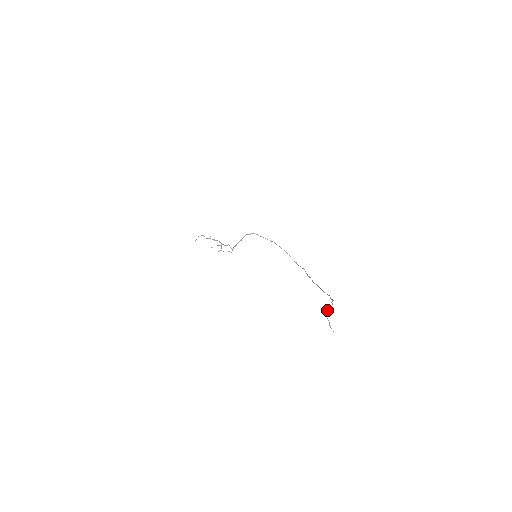
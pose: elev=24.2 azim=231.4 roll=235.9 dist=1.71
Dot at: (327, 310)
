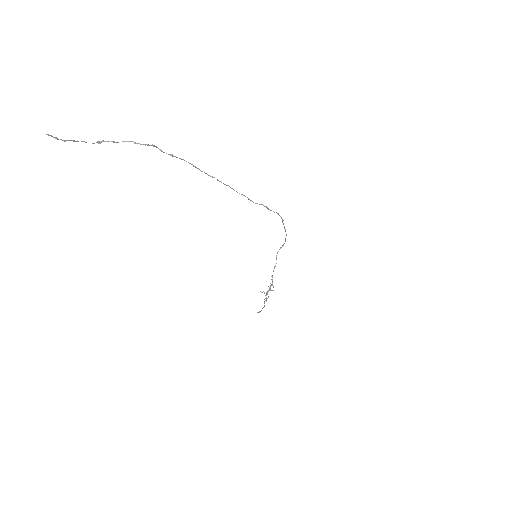
Dot at: (97, 142)
